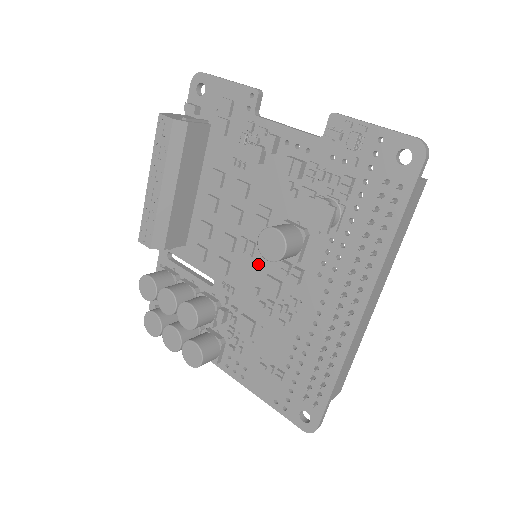
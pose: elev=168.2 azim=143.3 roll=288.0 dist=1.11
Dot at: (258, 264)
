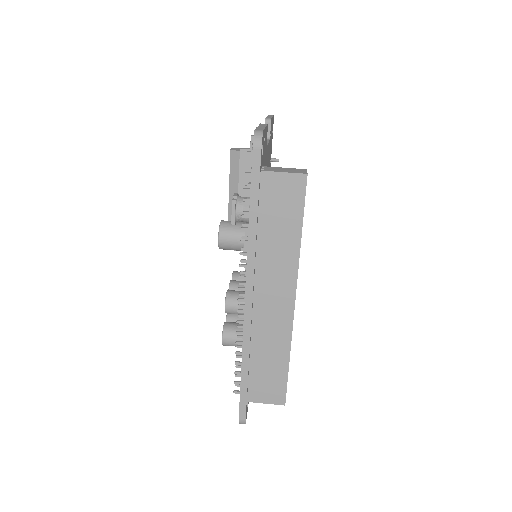
Dot at: occluded
